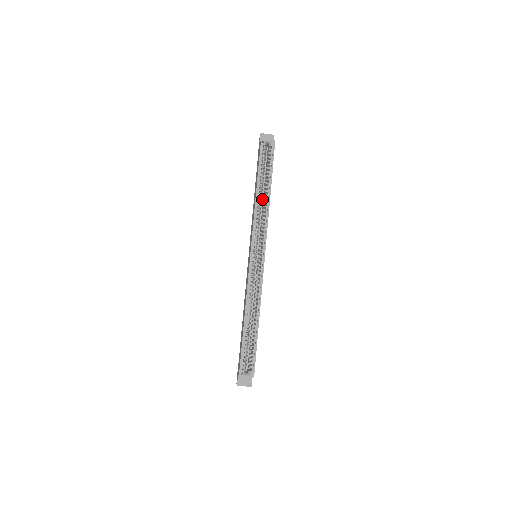
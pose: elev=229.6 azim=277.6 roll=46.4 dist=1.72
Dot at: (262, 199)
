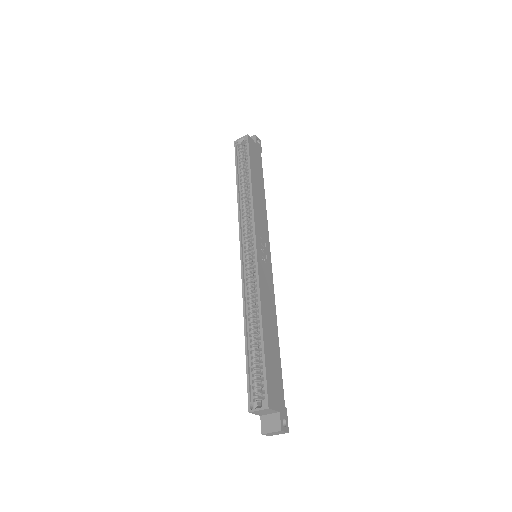
Dot at: occluded
